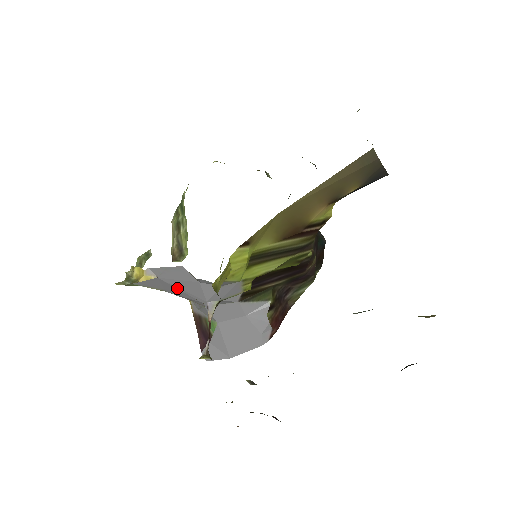
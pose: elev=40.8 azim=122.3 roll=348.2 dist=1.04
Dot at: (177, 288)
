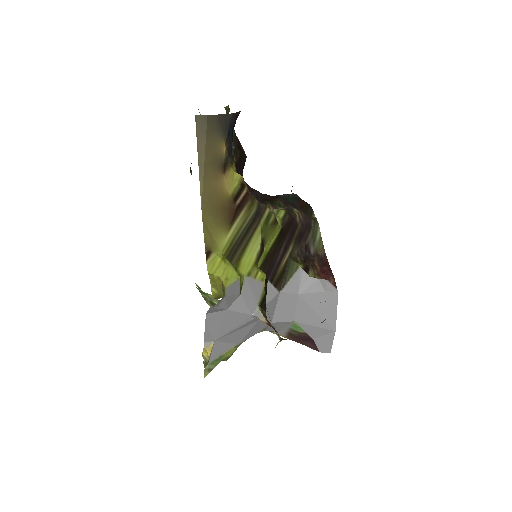
Dot at: (230, 331)
